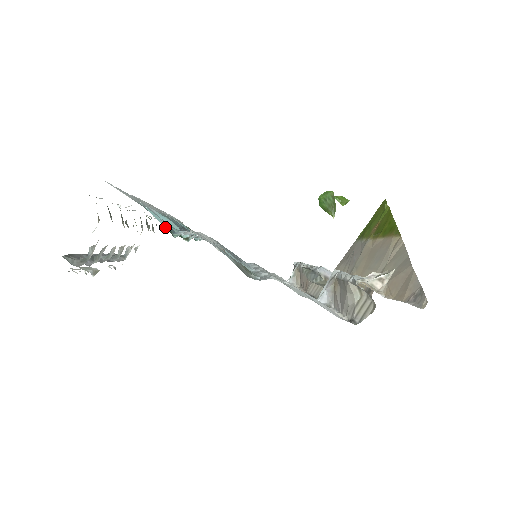
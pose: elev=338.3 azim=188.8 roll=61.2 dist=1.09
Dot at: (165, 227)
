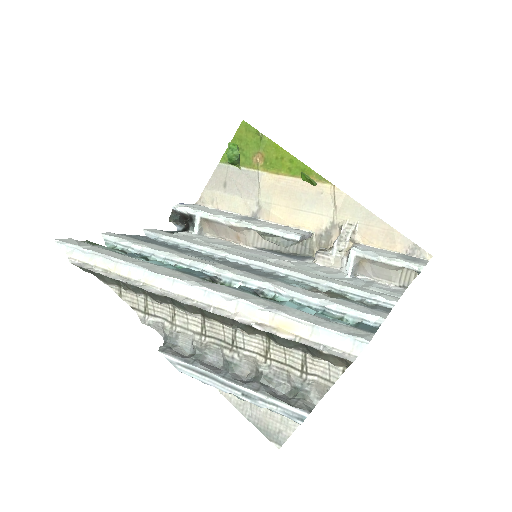
Dot at: (352, 324)
